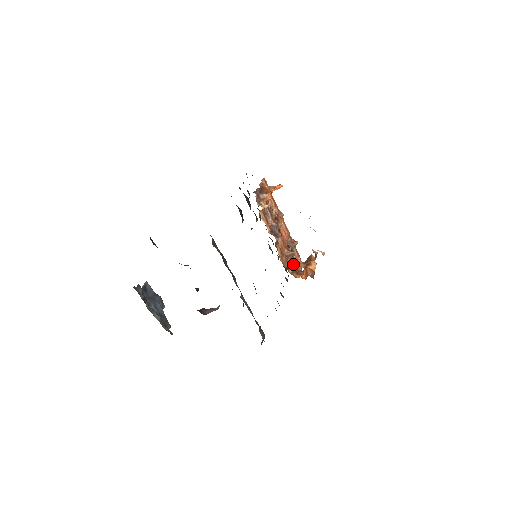
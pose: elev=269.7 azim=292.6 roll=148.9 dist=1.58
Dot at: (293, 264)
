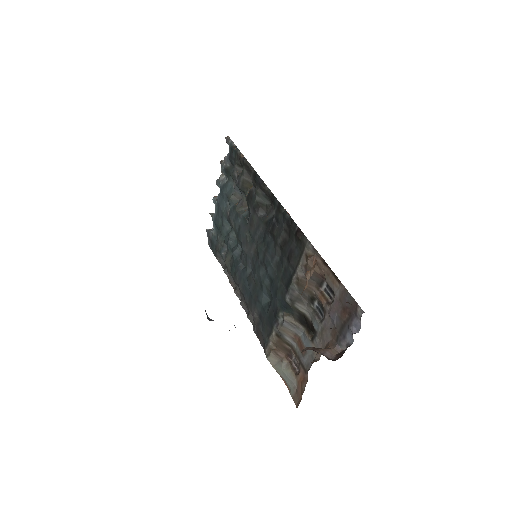
Dot at: occluded
